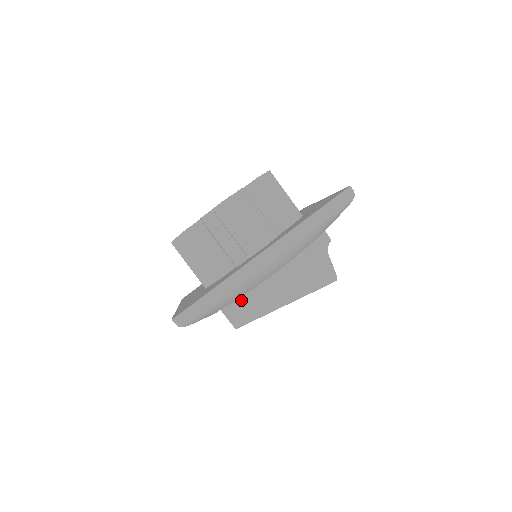
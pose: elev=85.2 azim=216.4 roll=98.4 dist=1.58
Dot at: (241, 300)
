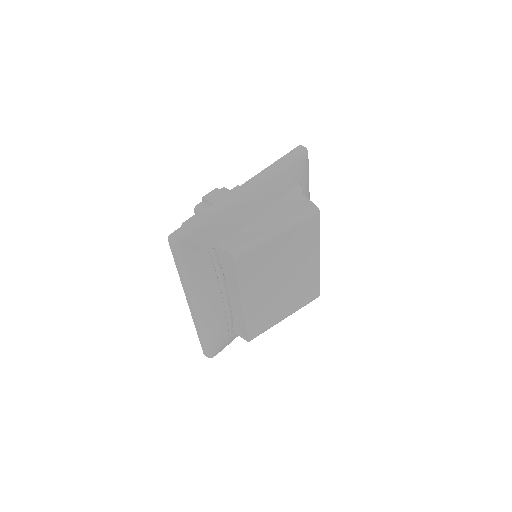
Dot at: (234, 235)
